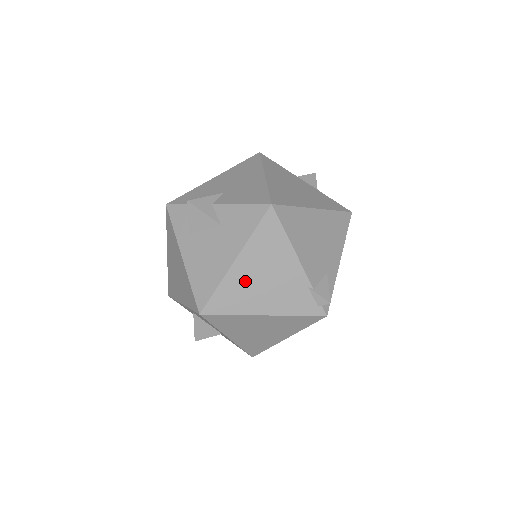
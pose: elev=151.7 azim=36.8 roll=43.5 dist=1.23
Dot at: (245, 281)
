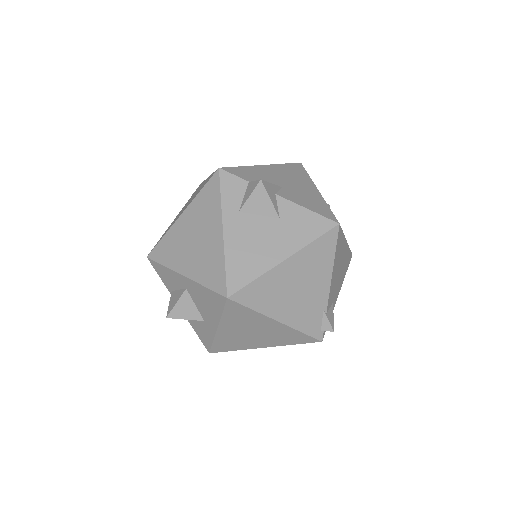
Dot at: (282, 283)
